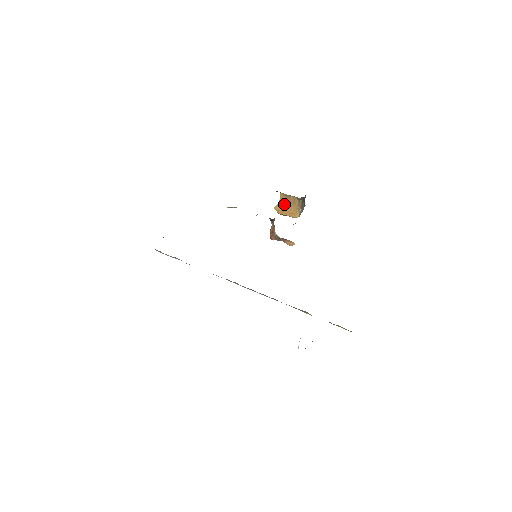
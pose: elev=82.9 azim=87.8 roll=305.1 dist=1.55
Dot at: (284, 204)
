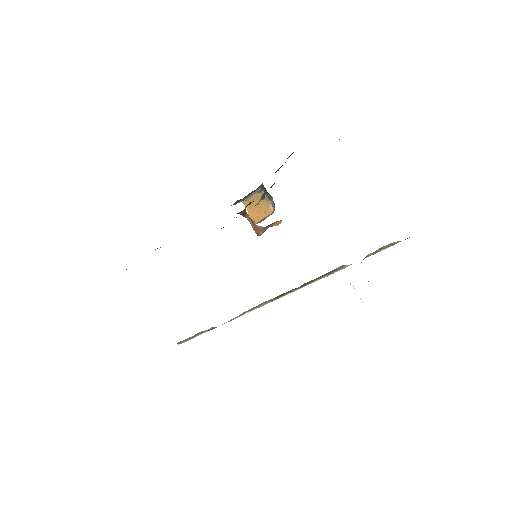
Dot at: (253, 209)
